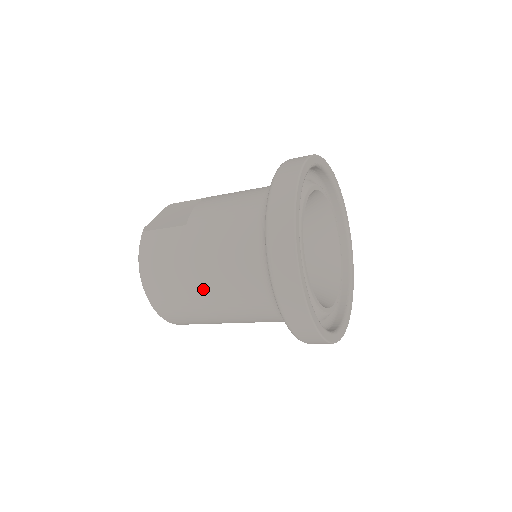
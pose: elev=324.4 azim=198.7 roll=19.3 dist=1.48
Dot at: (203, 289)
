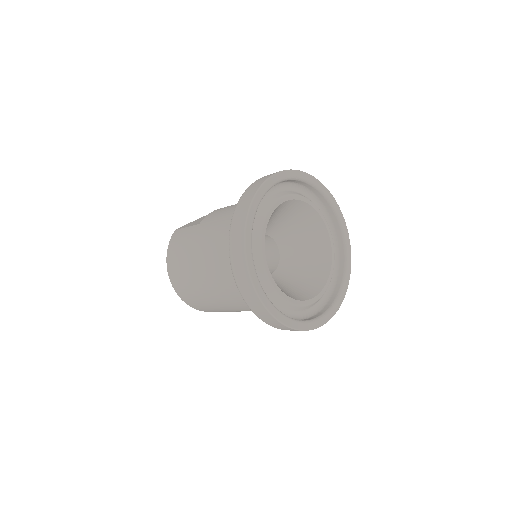
Dot at: (200, 273)
